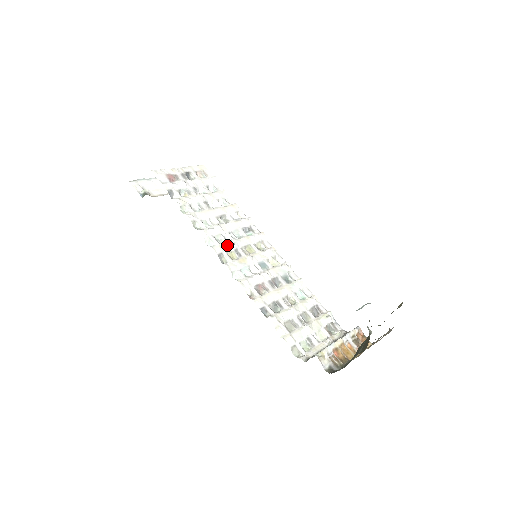
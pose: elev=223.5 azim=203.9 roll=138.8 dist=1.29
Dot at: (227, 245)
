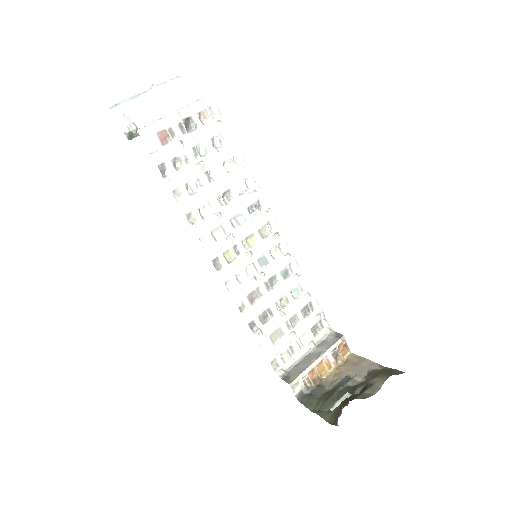
Dot at: (225, 243)
